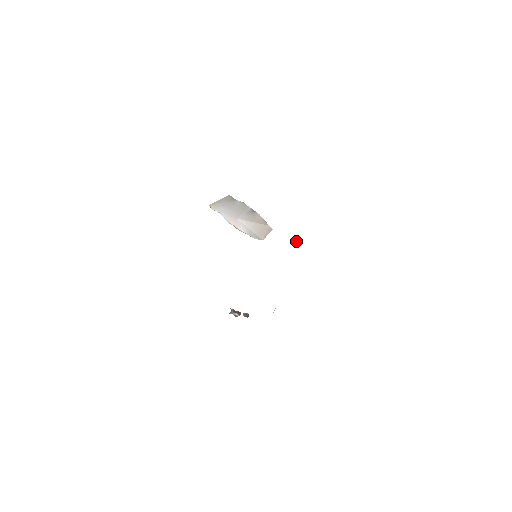
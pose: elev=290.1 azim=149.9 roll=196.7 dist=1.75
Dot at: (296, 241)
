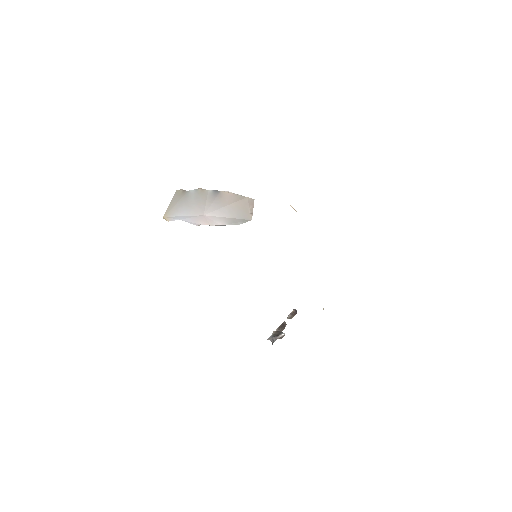
Dot at: occluded
